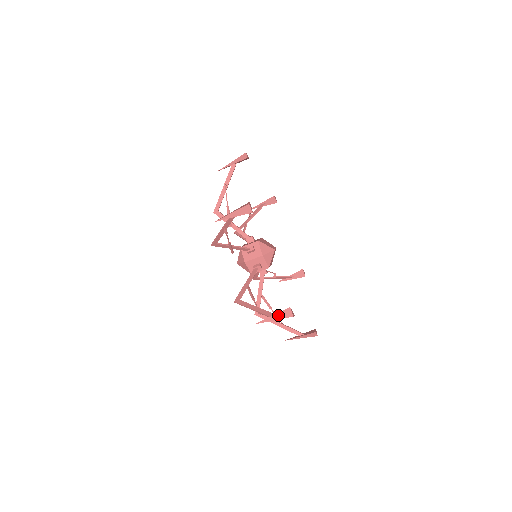
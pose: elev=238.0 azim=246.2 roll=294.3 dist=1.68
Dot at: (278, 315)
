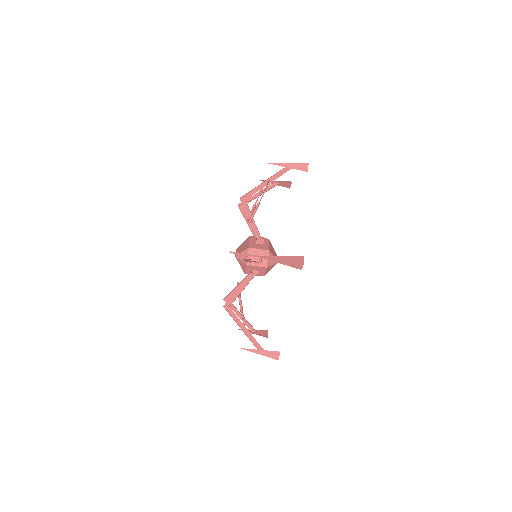
Dot at: (266, 352)
